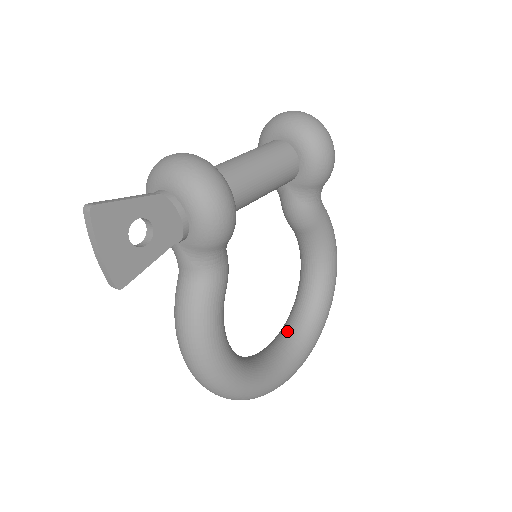
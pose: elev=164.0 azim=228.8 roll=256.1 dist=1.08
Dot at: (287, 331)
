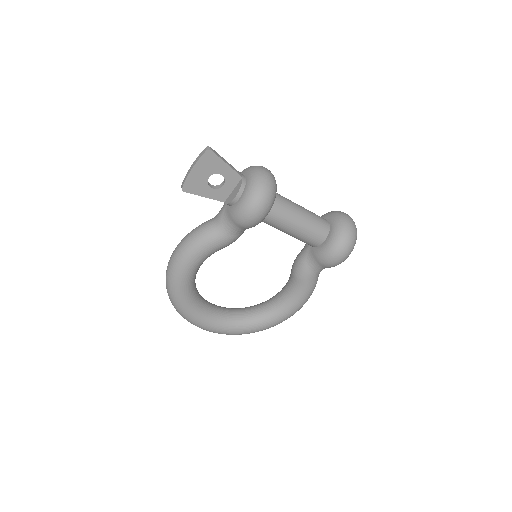
Dot at: (231, 310)
